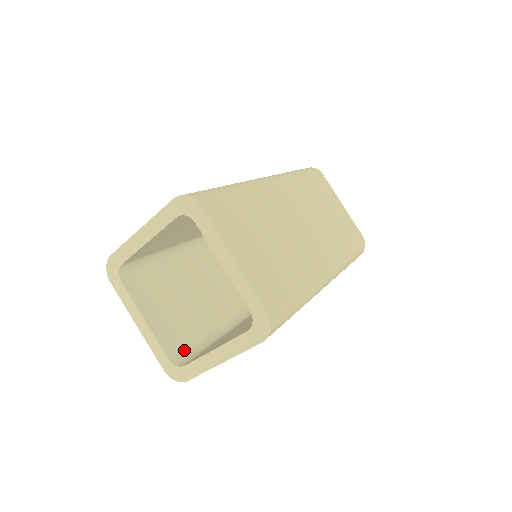
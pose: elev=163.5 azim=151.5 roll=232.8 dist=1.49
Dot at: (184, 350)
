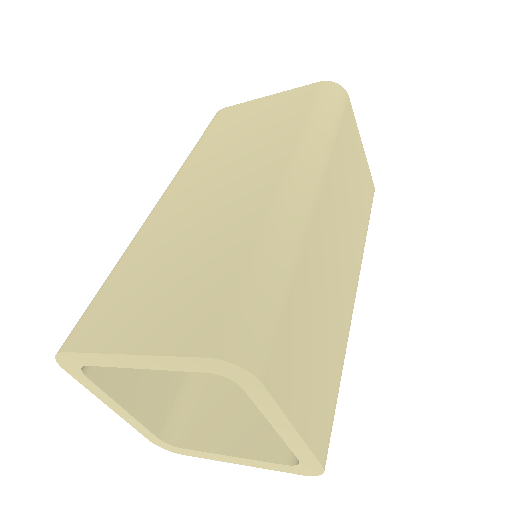
Dot at: (172, 410)
